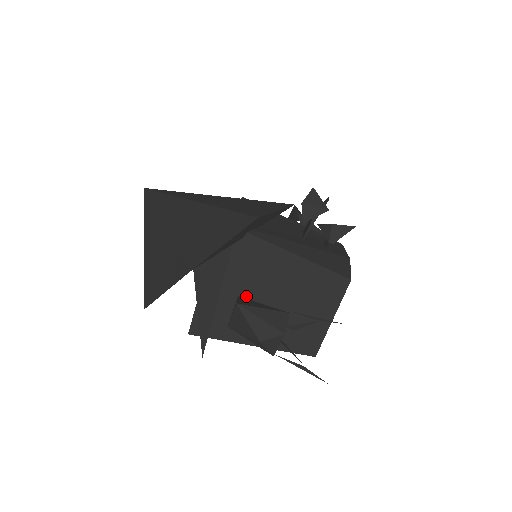
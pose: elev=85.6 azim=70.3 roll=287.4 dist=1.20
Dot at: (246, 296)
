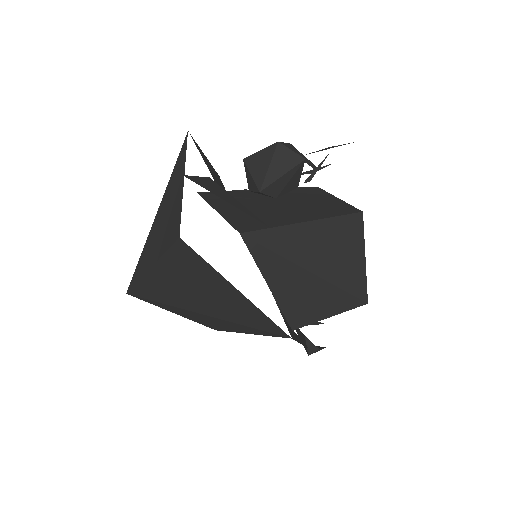
Dot at: (259, 207)
